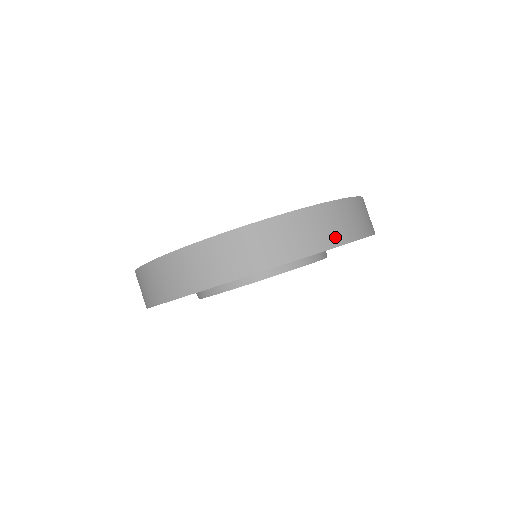
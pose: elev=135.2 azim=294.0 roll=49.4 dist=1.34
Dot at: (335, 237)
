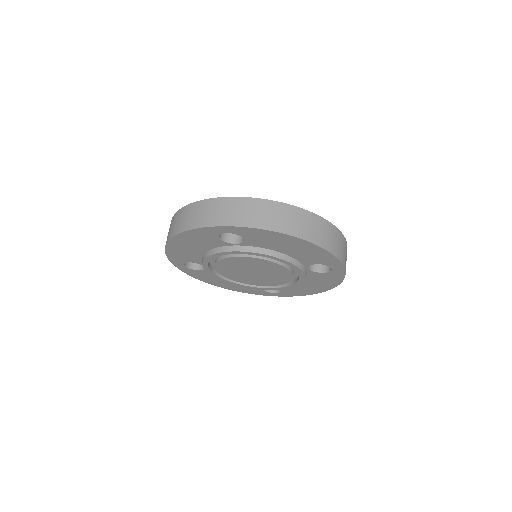
Dot at: (253, 221)
